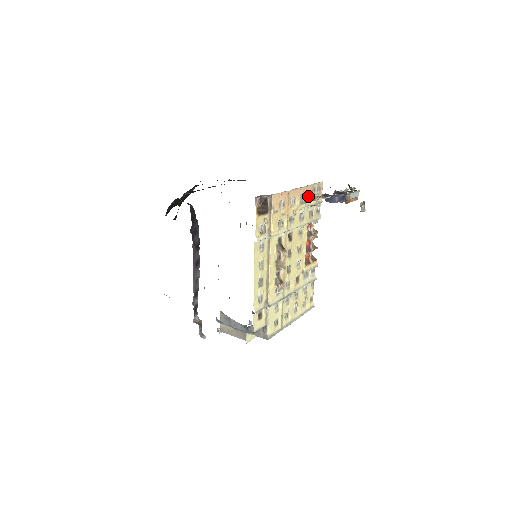
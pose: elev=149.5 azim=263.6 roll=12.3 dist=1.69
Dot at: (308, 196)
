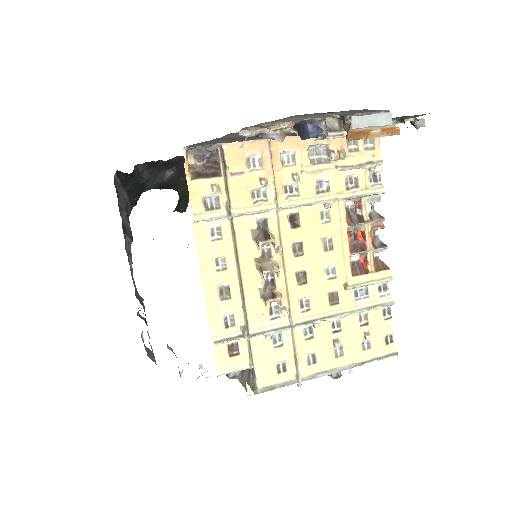
Dot at: occluded
